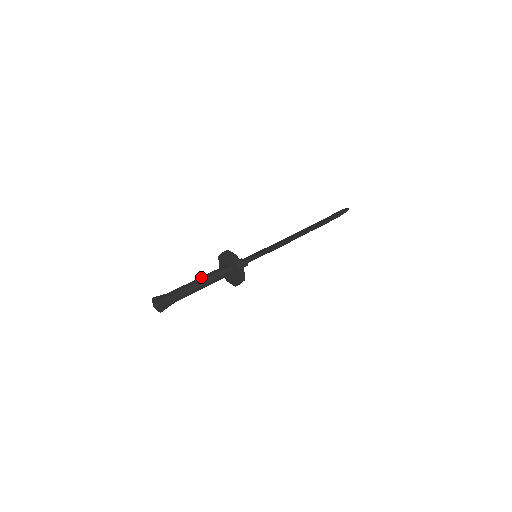
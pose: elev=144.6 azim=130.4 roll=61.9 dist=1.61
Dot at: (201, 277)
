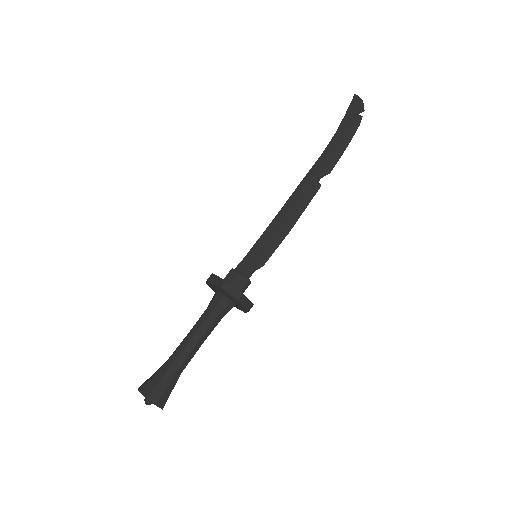
Dot at: (196, 334)
